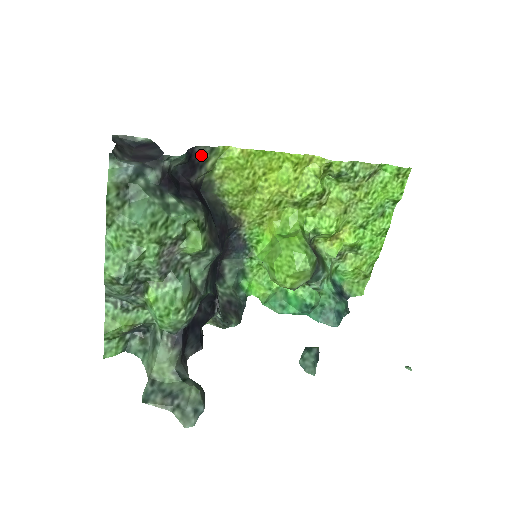
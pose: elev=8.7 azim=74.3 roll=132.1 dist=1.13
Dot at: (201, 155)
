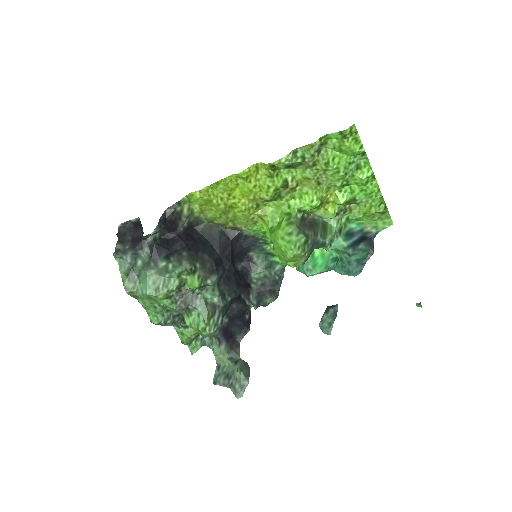
Dot at: (174, 212)
